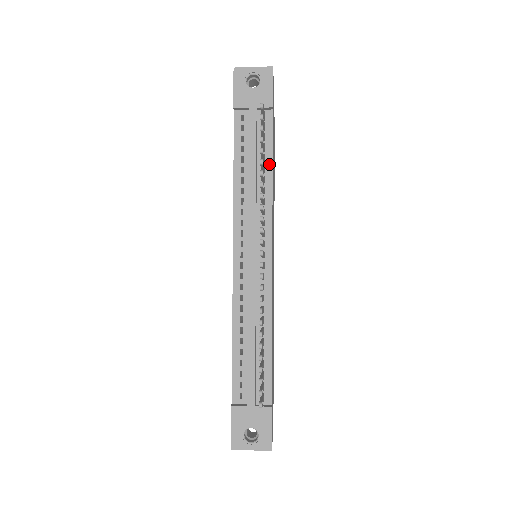
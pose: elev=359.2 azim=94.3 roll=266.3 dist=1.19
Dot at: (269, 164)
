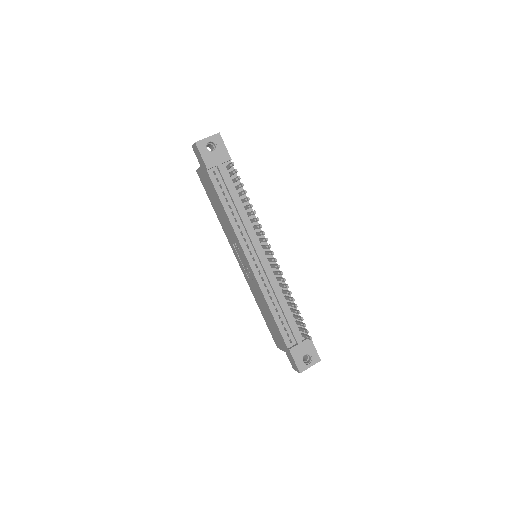
Dot at: (244, 196)
